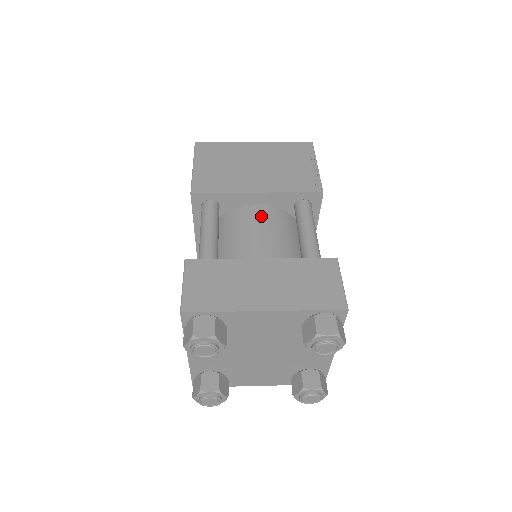
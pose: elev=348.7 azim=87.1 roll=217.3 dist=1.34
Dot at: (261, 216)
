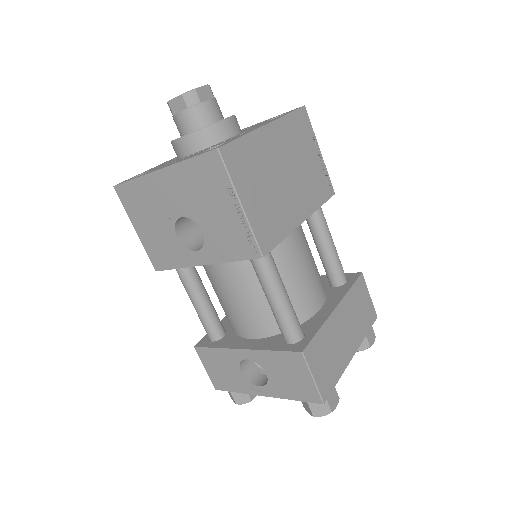
Dot at: (298, 241)
